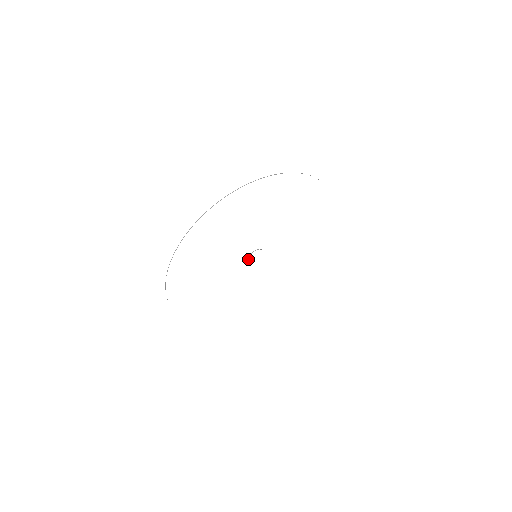
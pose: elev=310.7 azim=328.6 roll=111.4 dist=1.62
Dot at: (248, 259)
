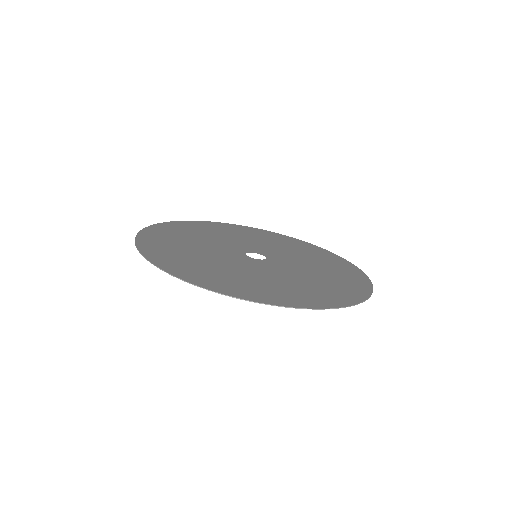
Dot at: occluded
